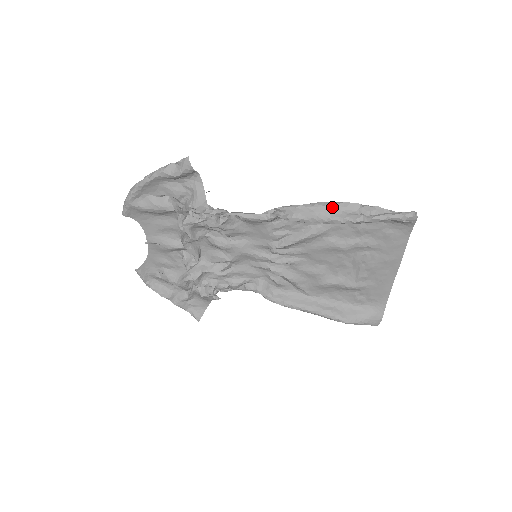
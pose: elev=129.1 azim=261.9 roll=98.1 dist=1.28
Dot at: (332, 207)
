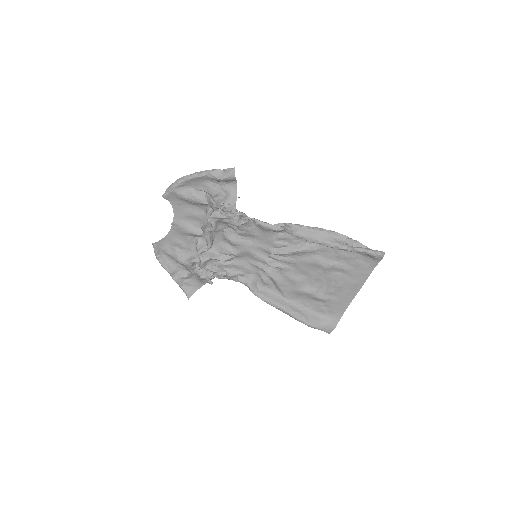
Dot at: (327, 233)
